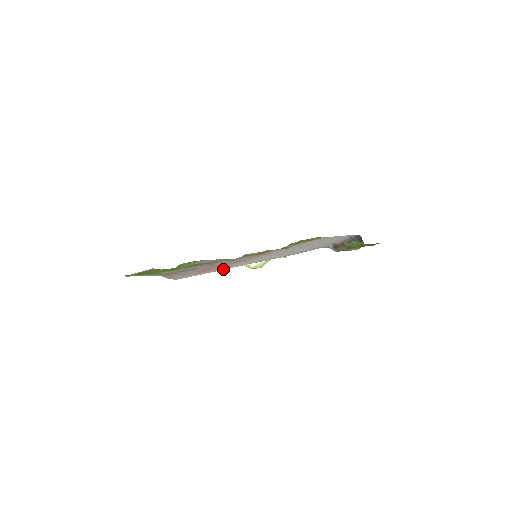
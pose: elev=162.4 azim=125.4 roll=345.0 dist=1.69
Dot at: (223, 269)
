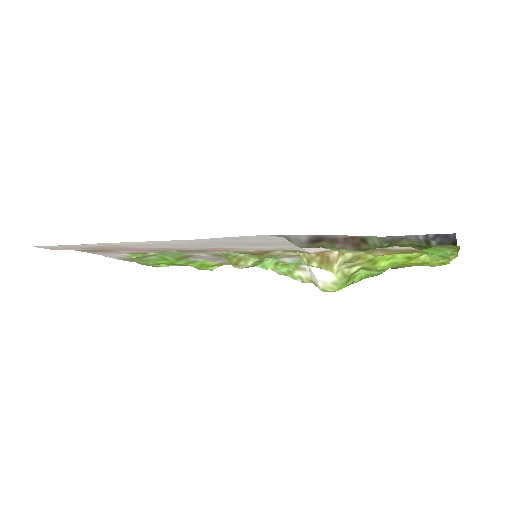
Dot at: (90, 244)
